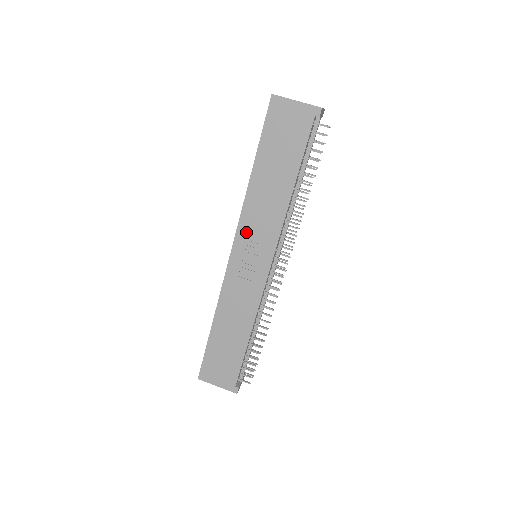
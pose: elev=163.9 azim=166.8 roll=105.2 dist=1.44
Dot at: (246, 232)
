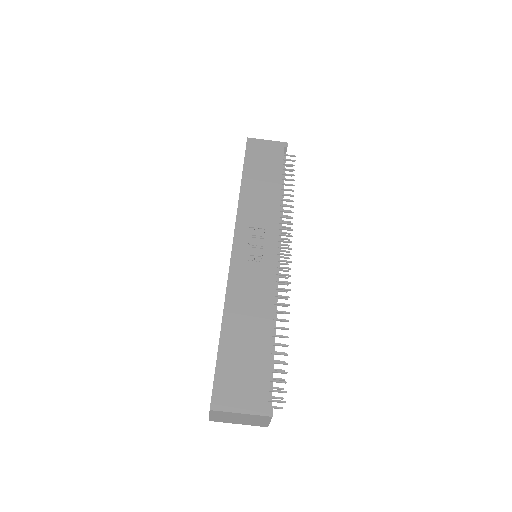
Dot at: (245, 225)
